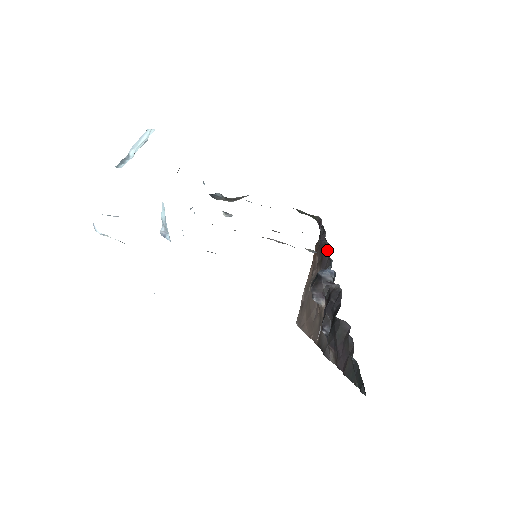
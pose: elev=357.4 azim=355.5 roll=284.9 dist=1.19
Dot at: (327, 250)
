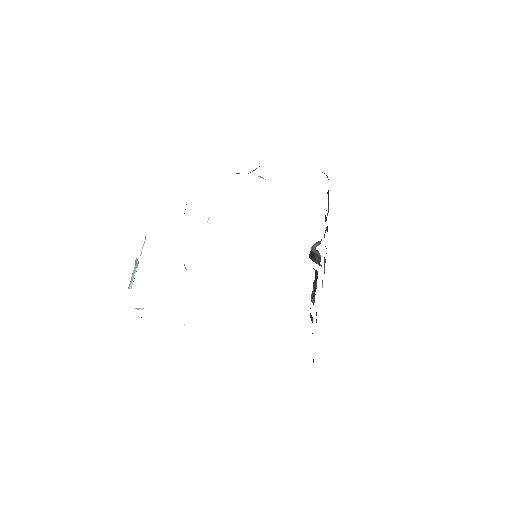
Dot at: occluded
